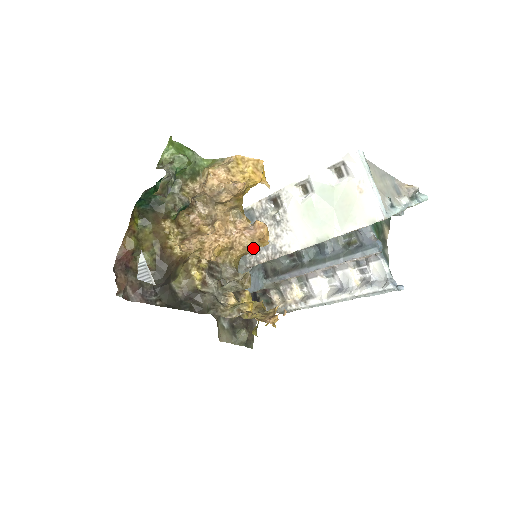
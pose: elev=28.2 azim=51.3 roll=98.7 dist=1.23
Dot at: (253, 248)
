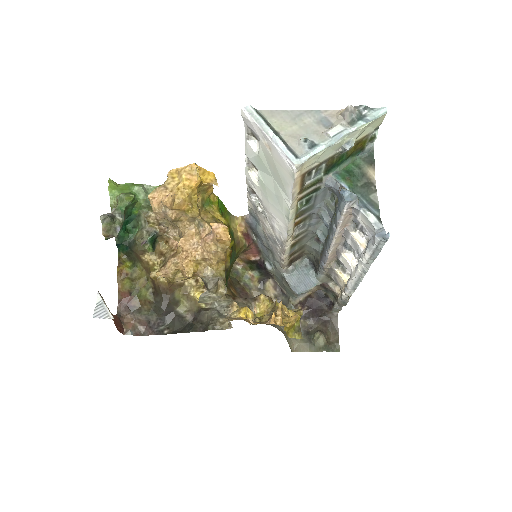
Dot at: (221, 252)
